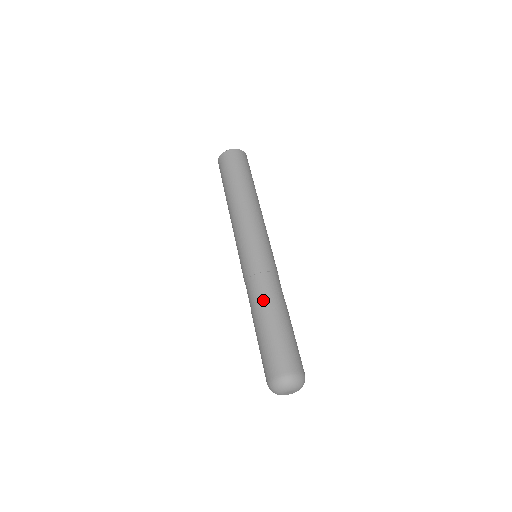
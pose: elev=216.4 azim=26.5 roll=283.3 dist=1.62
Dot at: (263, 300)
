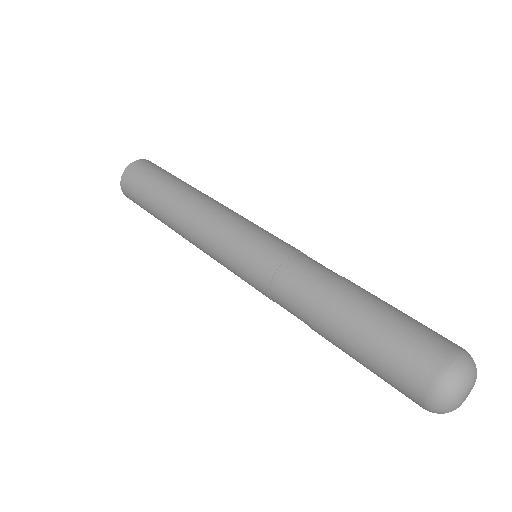
Dot at: (313, 298)
